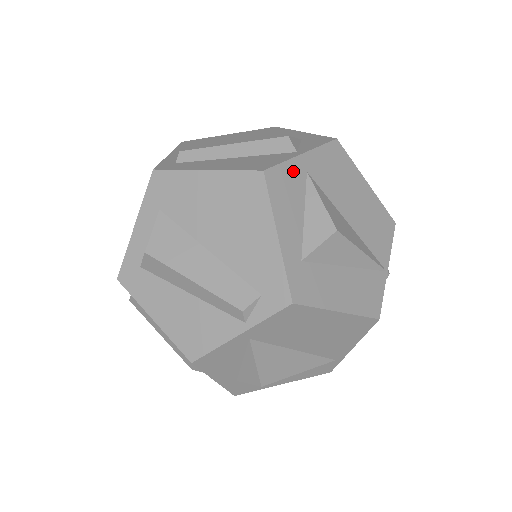
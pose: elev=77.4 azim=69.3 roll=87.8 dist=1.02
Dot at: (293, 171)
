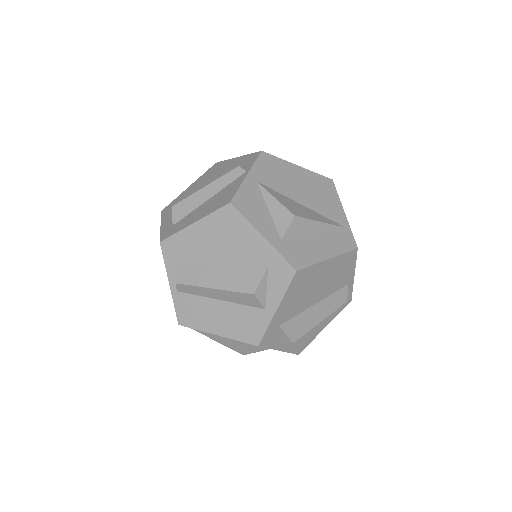
Dot at: occluded
